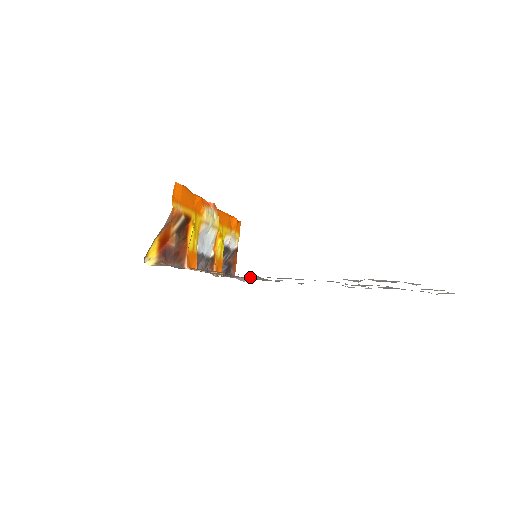
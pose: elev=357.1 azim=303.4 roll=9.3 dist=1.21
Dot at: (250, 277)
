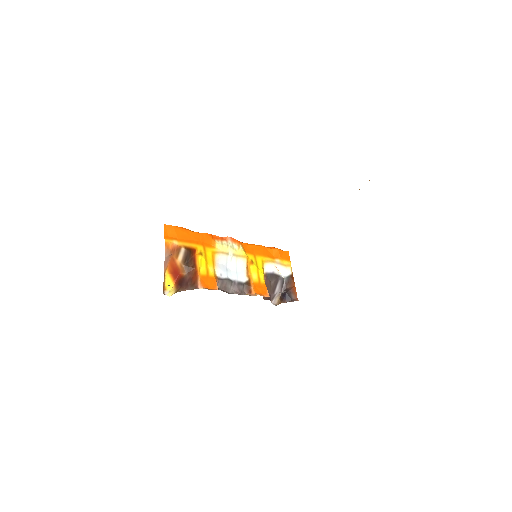
Dot at: occluded
